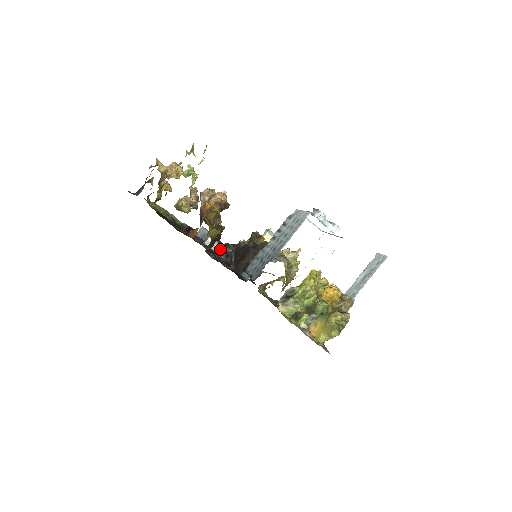
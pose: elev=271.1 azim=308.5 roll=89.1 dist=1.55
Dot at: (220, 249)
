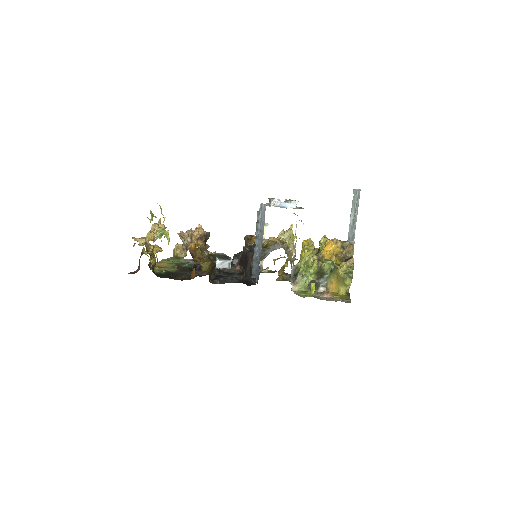
Dot at: (232, 262)
